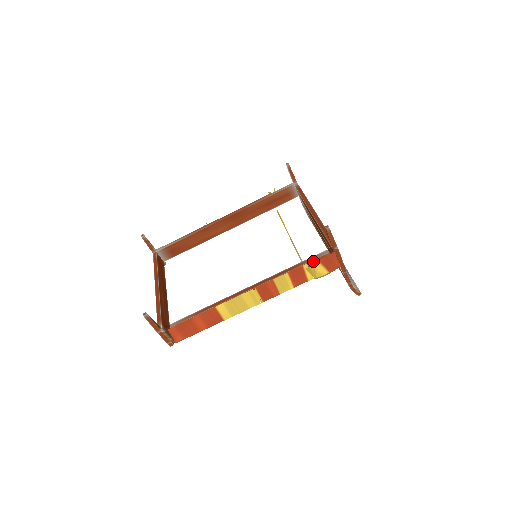
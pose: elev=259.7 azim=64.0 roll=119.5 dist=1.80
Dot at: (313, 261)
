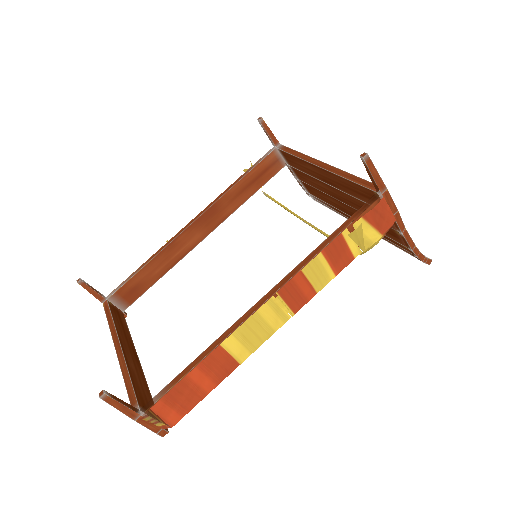
Dot at: (355, 222)
